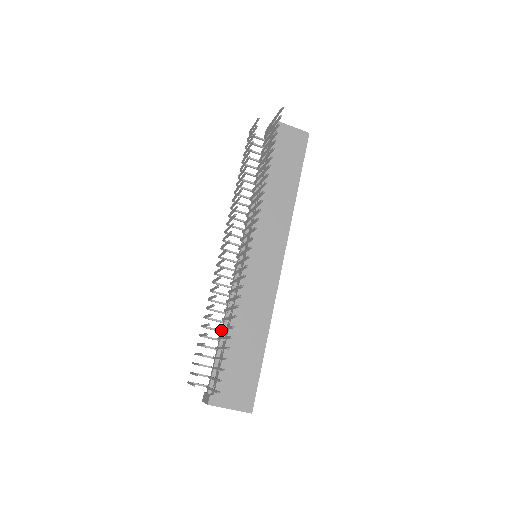
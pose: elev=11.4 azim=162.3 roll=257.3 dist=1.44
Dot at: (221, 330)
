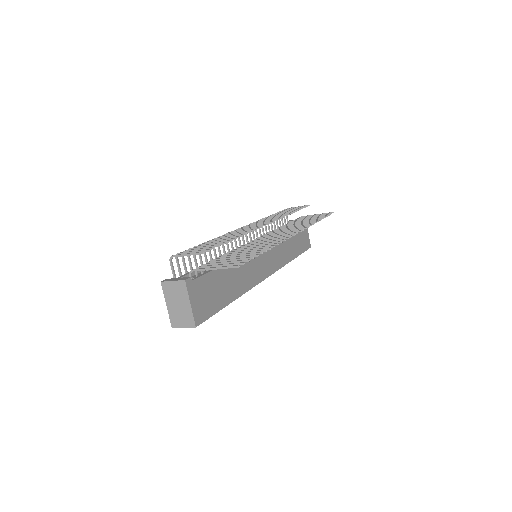
Dot at: occluded
